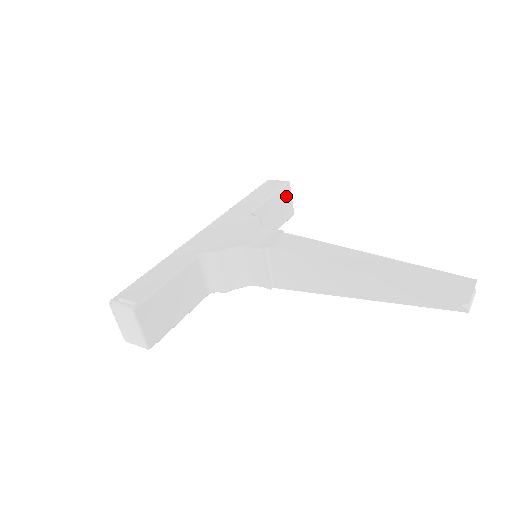
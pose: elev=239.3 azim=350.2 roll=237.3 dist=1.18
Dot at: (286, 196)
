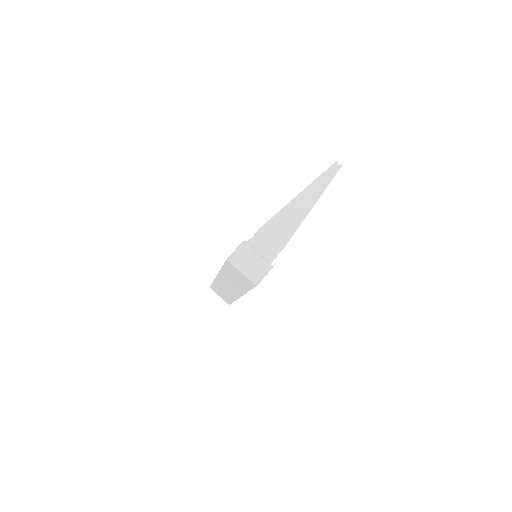
Dot at: occluded
